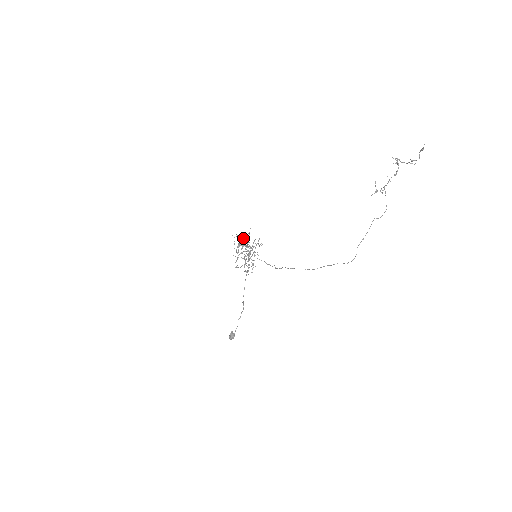
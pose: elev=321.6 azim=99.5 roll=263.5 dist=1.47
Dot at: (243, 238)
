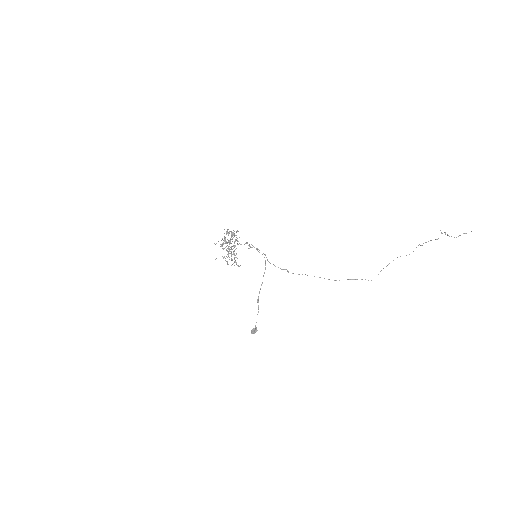
Dot at: occluded
